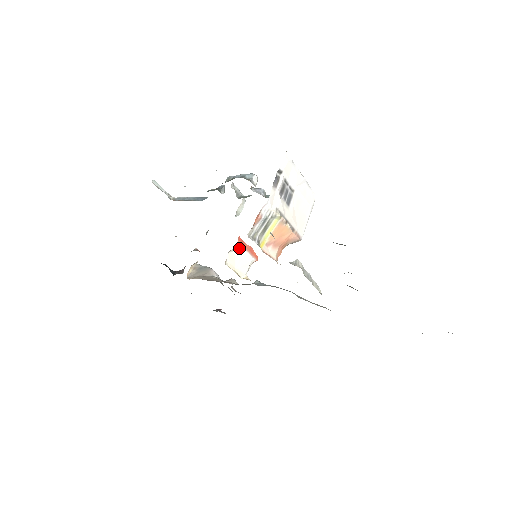
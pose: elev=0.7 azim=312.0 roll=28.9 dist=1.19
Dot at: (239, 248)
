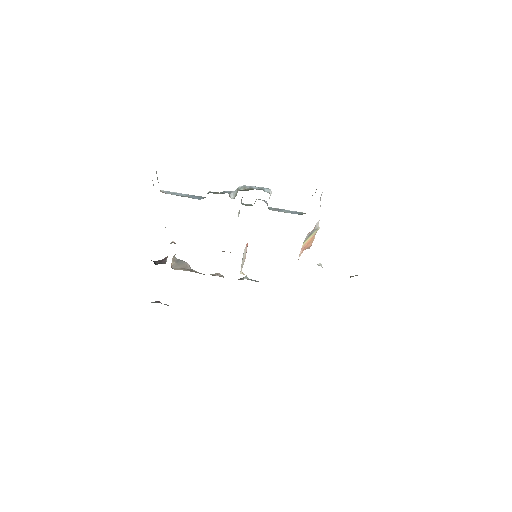
Dot at: (246, 248)
